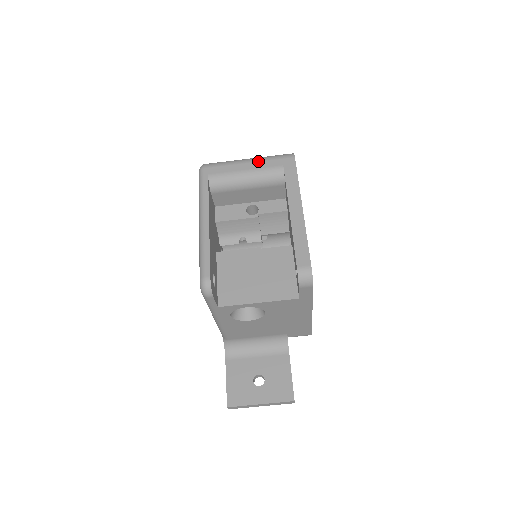
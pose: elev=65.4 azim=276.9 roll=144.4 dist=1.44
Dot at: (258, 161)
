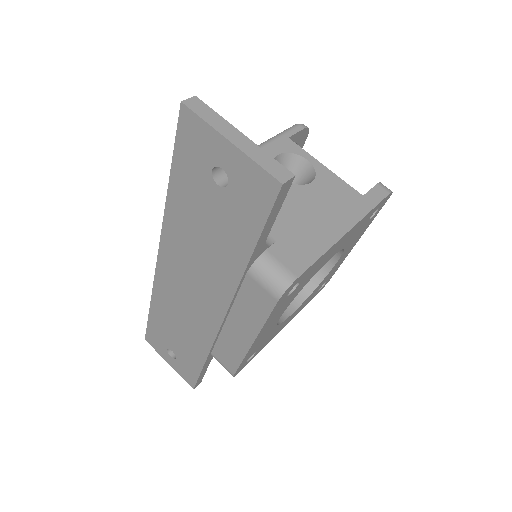
Dot at: occluded
